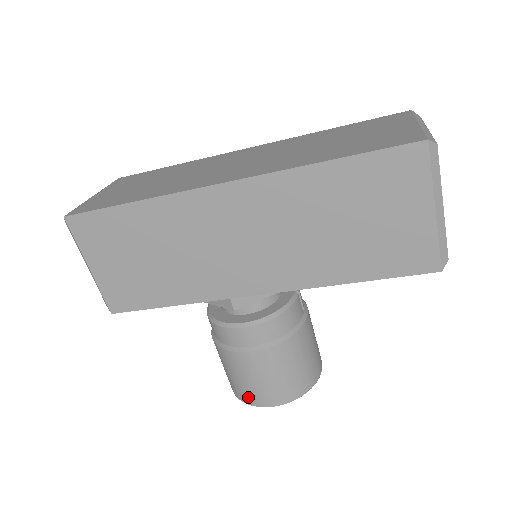
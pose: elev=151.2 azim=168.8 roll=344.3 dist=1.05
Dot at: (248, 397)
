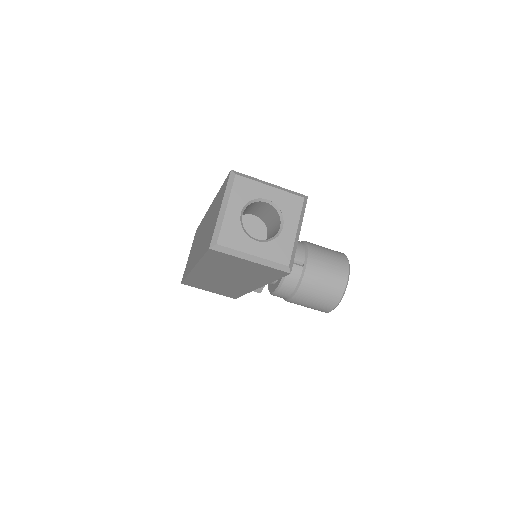
Dot at: occluded
